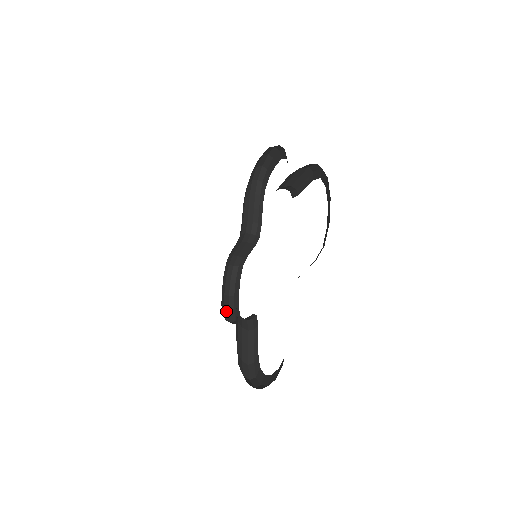
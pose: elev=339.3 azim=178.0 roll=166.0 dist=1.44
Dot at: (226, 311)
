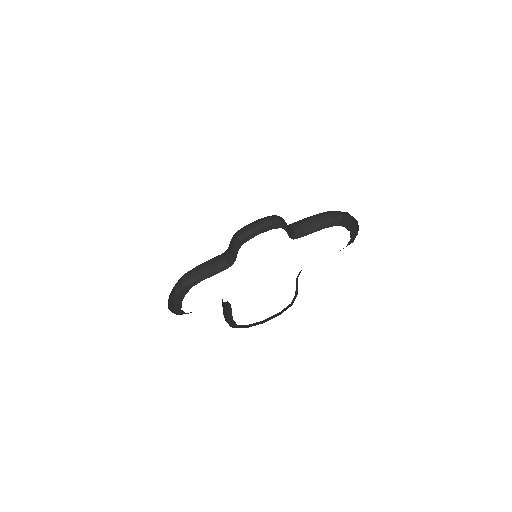
Dot at: occluded
